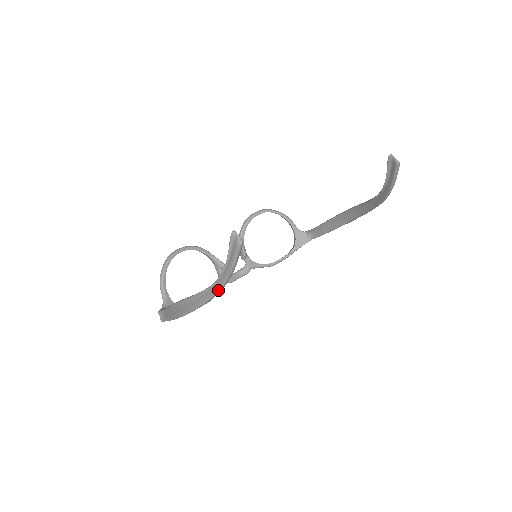
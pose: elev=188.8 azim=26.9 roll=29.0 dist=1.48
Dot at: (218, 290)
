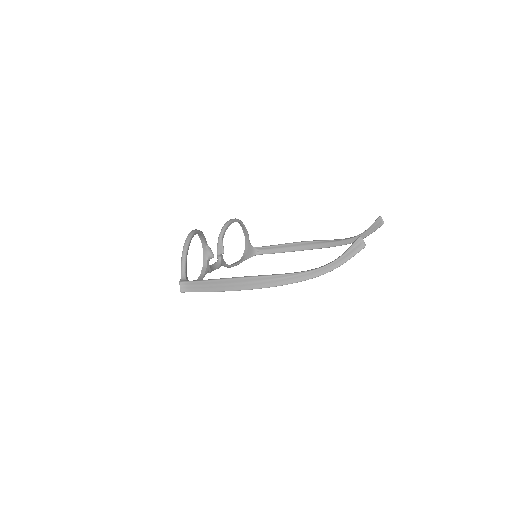
Dot at: occluded
